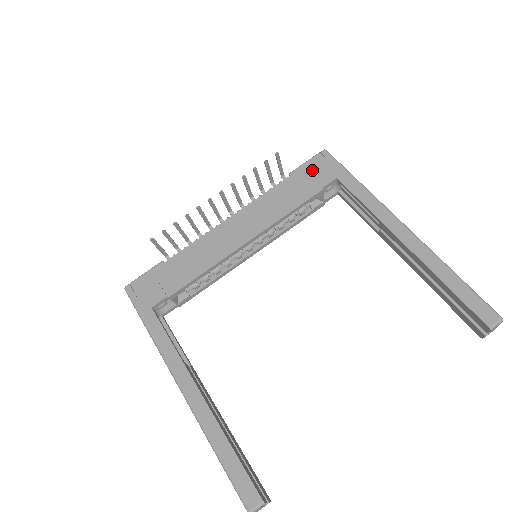
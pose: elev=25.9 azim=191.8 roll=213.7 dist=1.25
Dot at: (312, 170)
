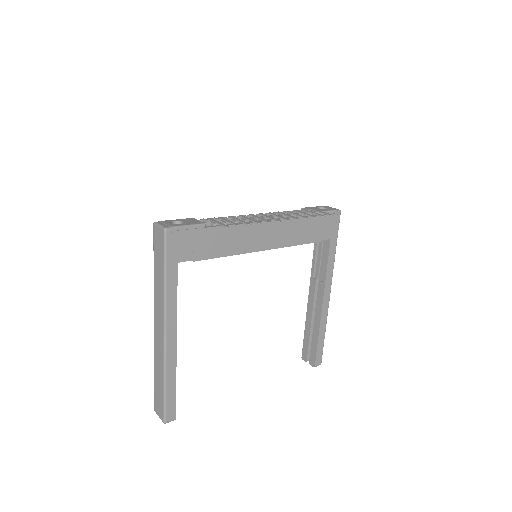
Dot at: (326, 222)
